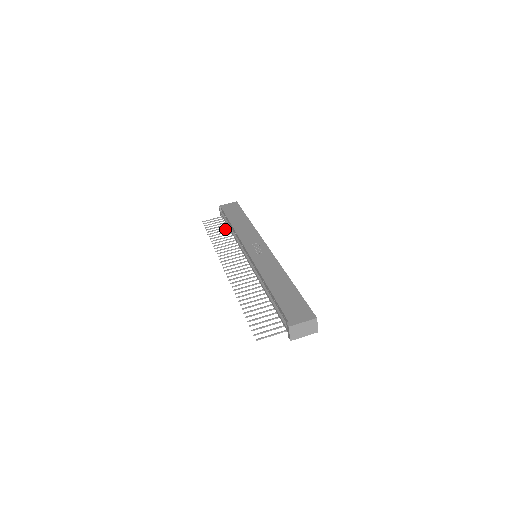
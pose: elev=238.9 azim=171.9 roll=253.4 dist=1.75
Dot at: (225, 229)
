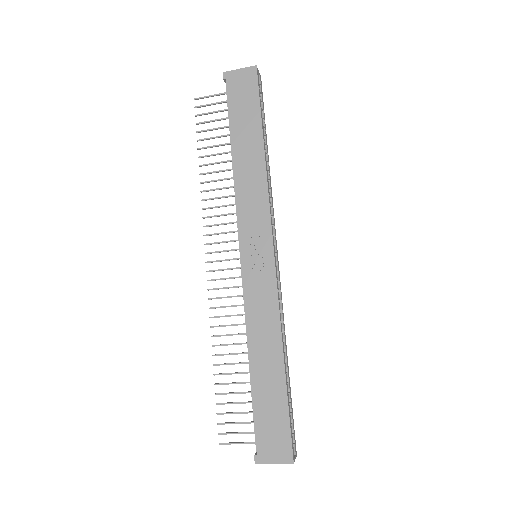
Dot at: (226, 143)
